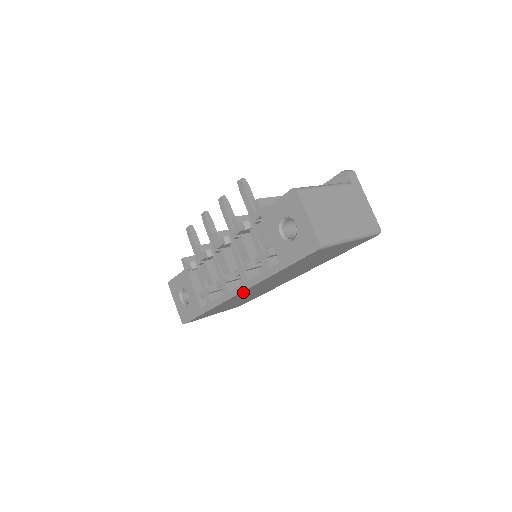
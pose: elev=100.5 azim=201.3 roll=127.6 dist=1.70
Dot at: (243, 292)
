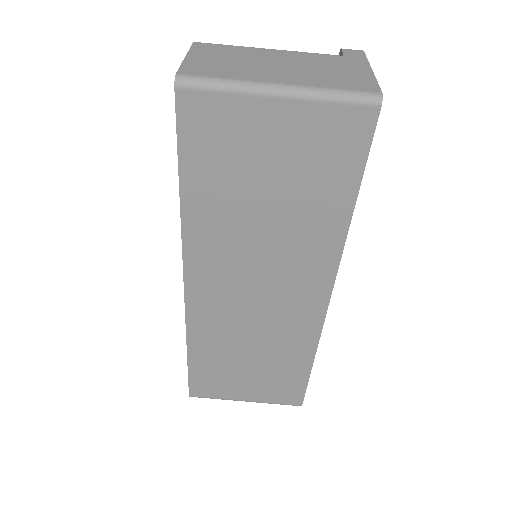
Dot at: (193, 284)
